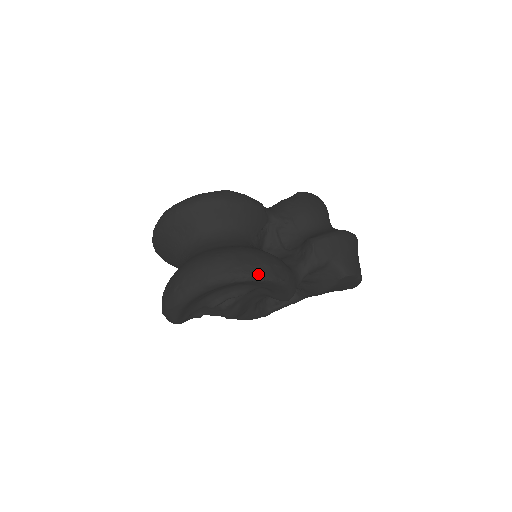
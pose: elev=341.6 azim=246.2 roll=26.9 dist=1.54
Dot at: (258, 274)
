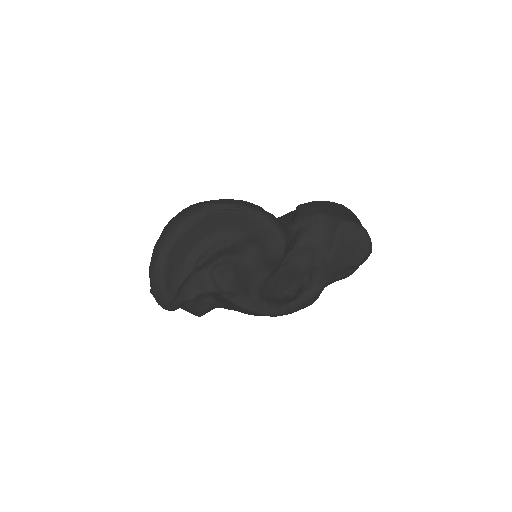
Dot at: (231, 203)
